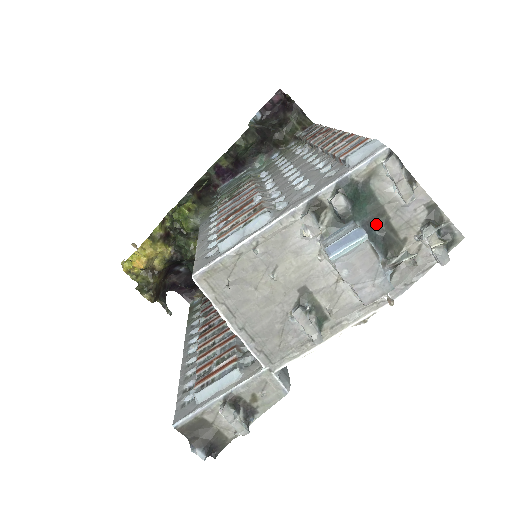
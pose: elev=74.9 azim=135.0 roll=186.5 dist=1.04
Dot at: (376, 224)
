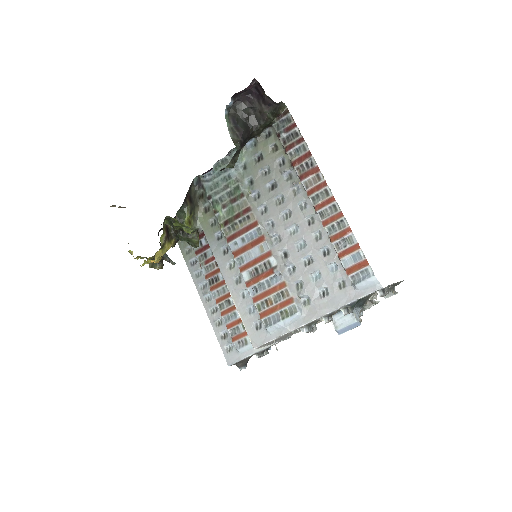
Dot at: (362, 300)
